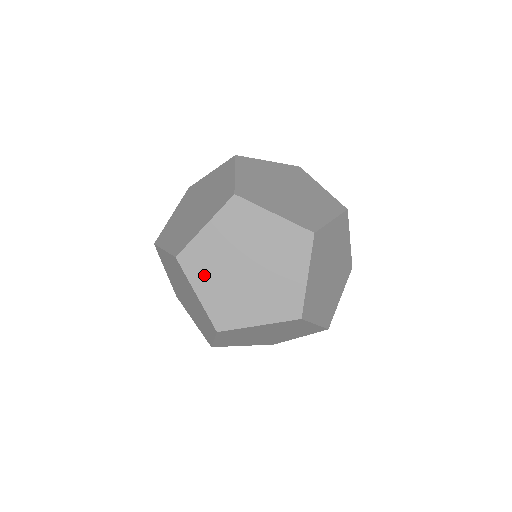
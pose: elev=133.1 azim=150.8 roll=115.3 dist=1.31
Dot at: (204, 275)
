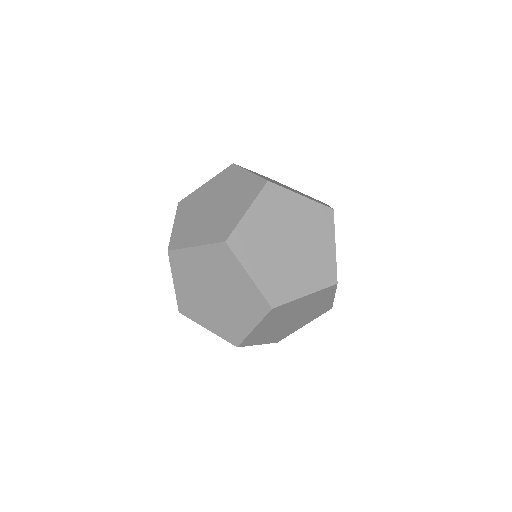
Dot at: (183, 275)
